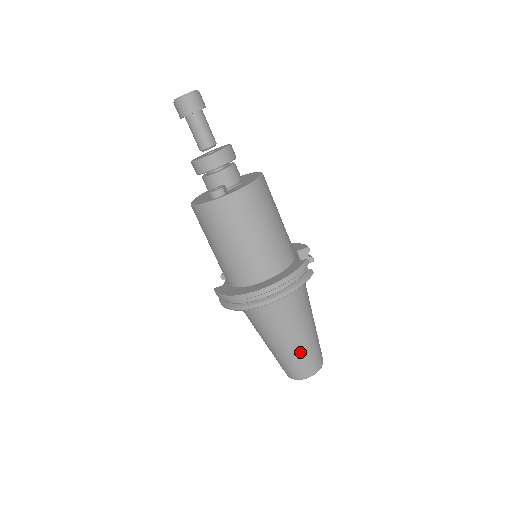
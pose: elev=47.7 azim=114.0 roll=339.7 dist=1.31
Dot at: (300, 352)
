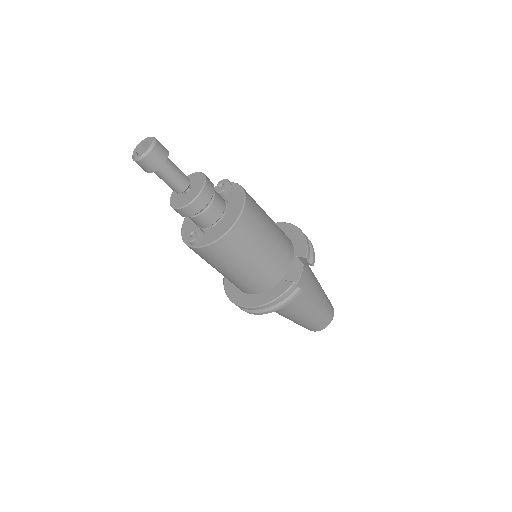
Dot at: (302, 323)
